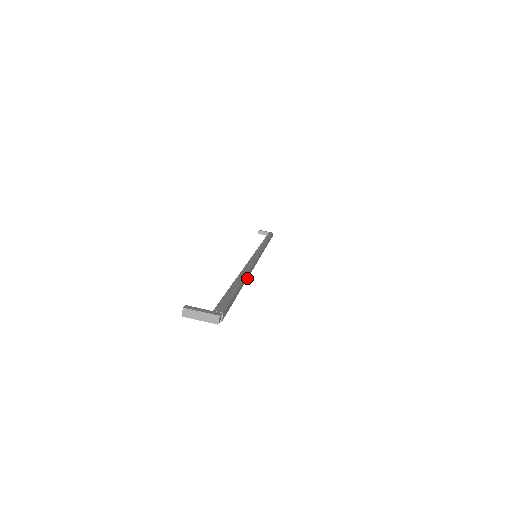
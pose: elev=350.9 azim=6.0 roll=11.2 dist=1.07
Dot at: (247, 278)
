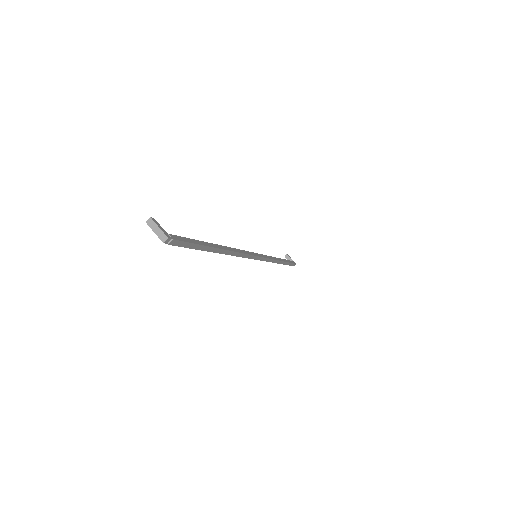
Dot at: (227, 254)
